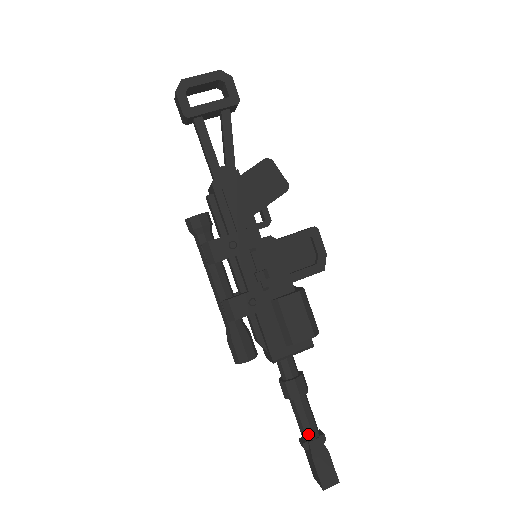
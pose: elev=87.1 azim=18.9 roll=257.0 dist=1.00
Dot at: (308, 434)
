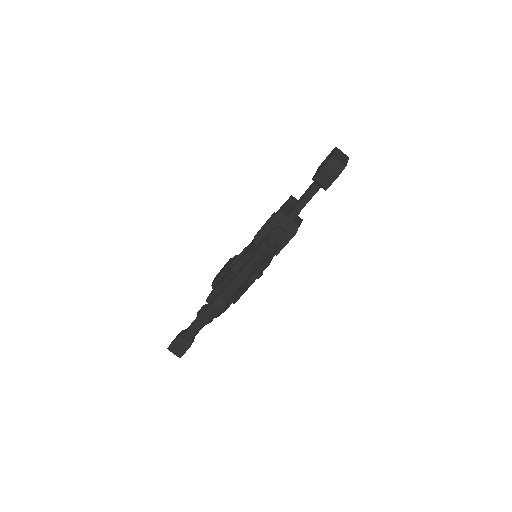
Dot at: (194, 336)
